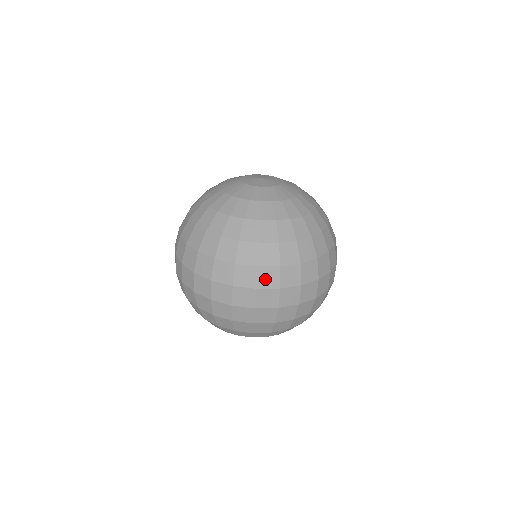
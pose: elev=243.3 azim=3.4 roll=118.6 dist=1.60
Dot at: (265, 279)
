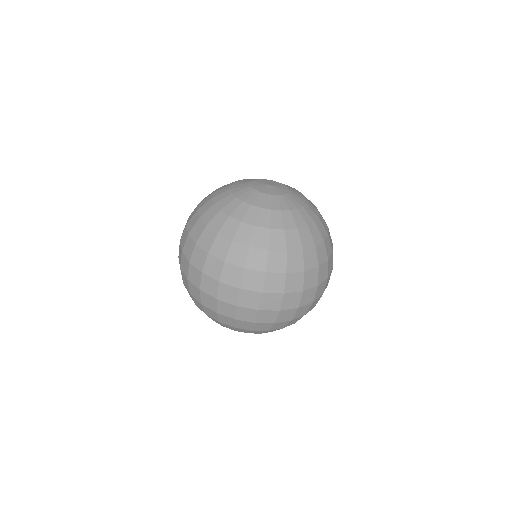
Dot at: (210, 267)
